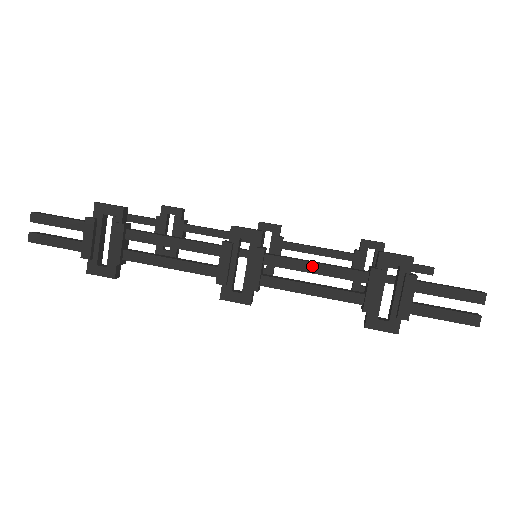
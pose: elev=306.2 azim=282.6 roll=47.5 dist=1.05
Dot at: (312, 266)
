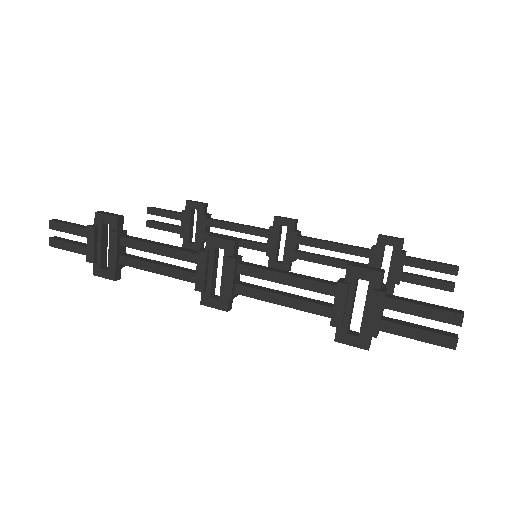
Dot at: (281, 277)
